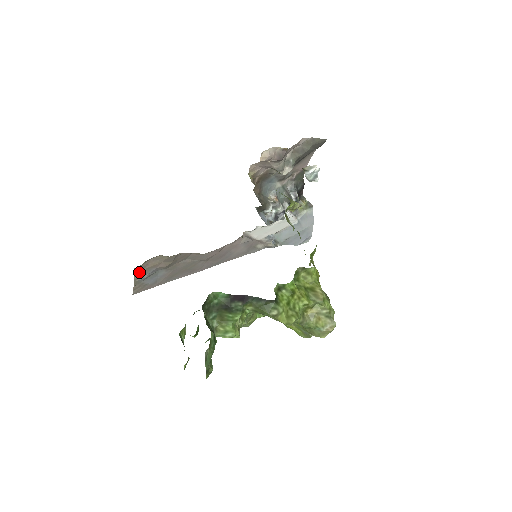
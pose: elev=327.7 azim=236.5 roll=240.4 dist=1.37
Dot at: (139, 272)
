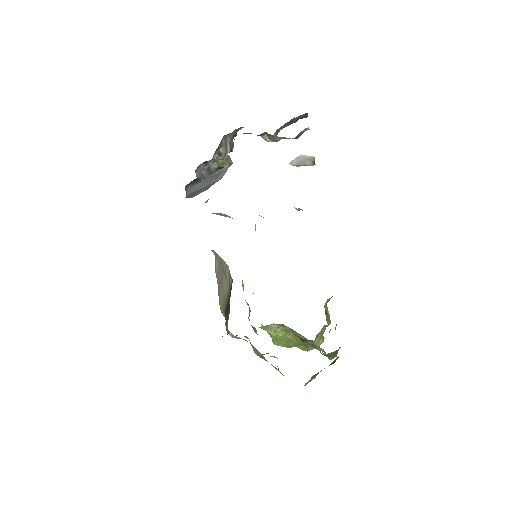
Dot at: occluded
